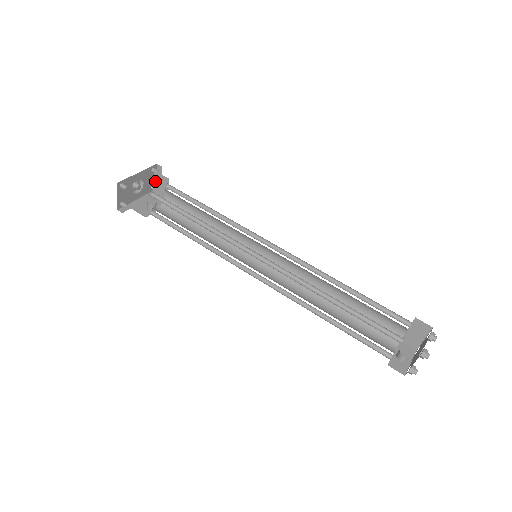
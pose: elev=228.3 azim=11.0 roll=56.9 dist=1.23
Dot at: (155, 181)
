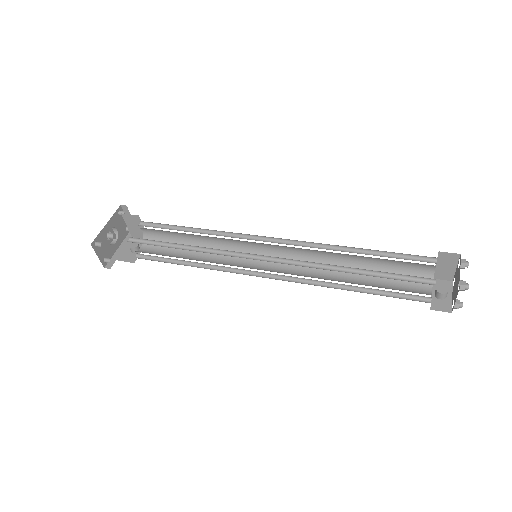
Dot at: (127, 223)
